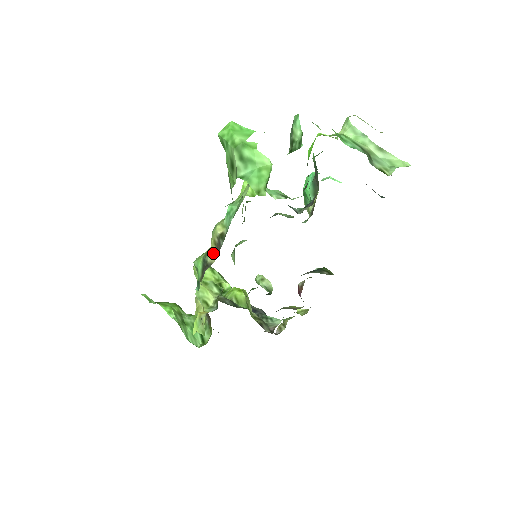
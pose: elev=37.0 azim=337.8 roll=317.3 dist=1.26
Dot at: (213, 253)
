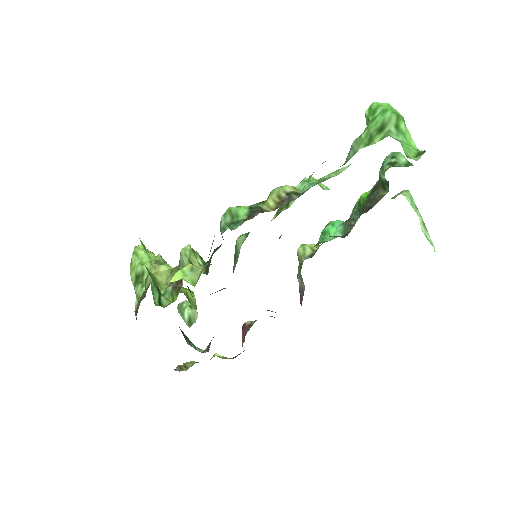
Dot at: (272, 204)
